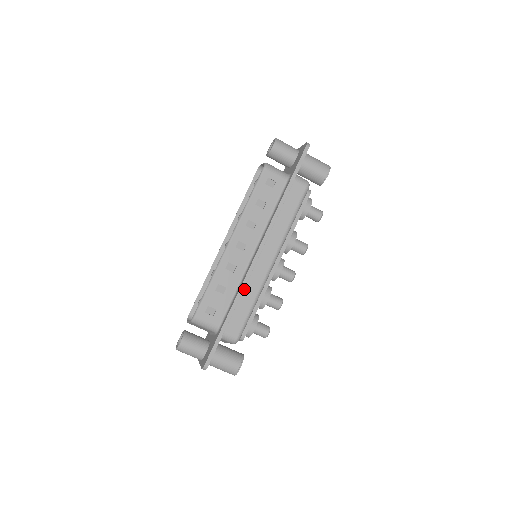
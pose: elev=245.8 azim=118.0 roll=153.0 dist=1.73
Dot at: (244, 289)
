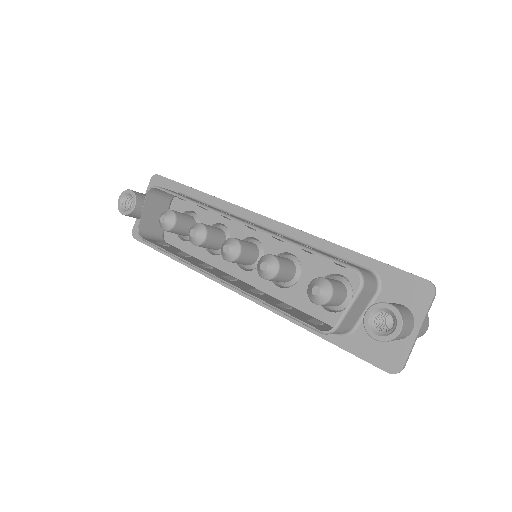
Dot at: occluded
